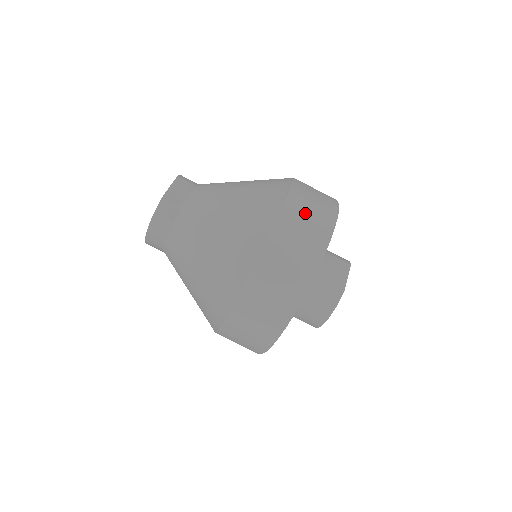
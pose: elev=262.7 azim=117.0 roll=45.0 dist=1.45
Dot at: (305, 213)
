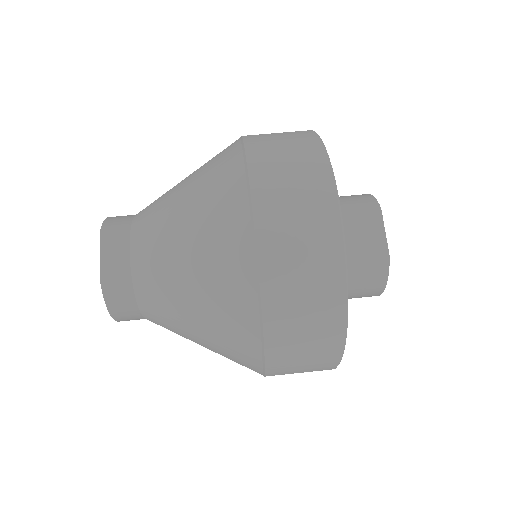
Dot at: (290, 220)
